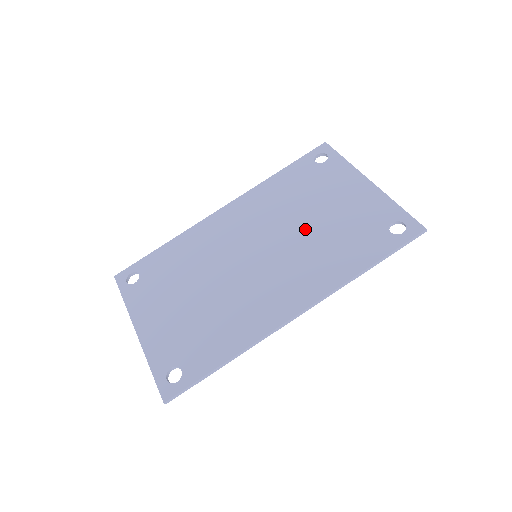
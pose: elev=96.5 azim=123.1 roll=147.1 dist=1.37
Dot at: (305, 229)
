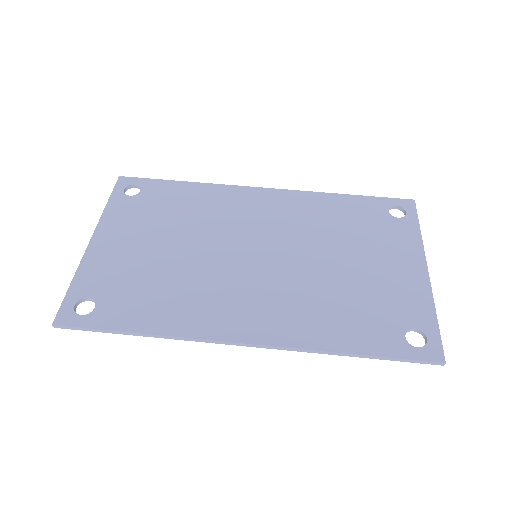
Dot at: (323, 267)
